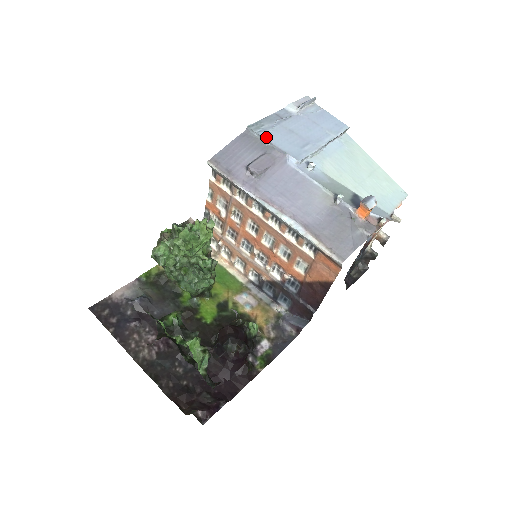
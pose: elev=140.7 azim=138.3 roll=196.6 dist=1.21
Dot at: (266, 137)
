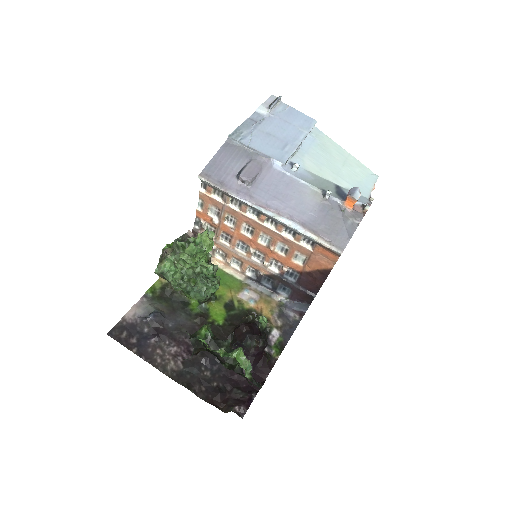
Dot at: (248, 144)
